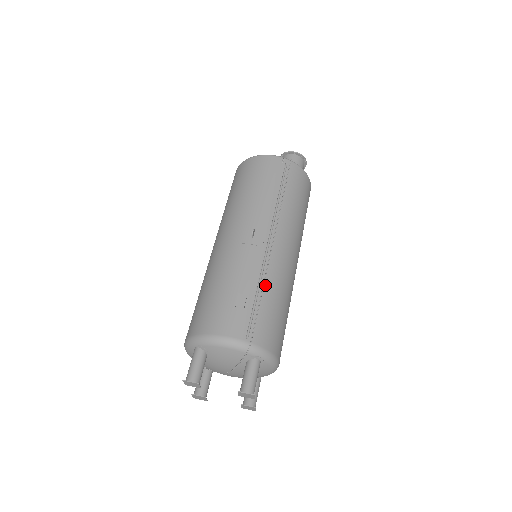
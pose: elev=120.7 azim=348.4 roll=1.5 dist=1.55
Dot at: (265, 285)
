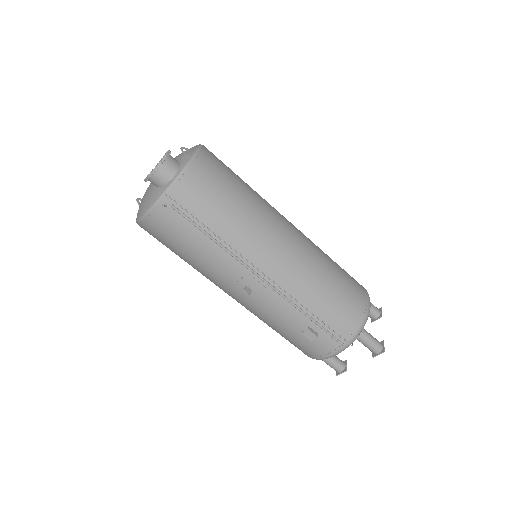
Dot at: (306, 305)
